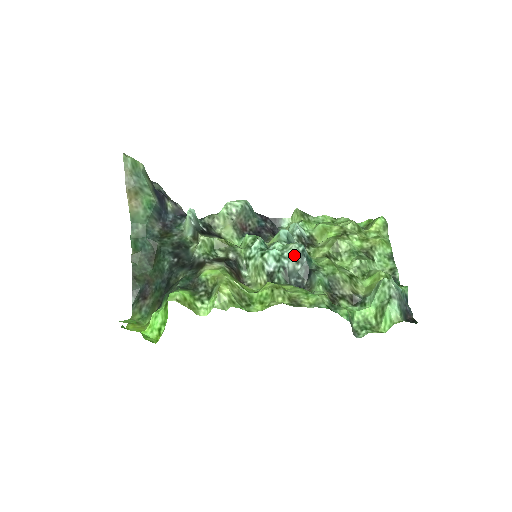
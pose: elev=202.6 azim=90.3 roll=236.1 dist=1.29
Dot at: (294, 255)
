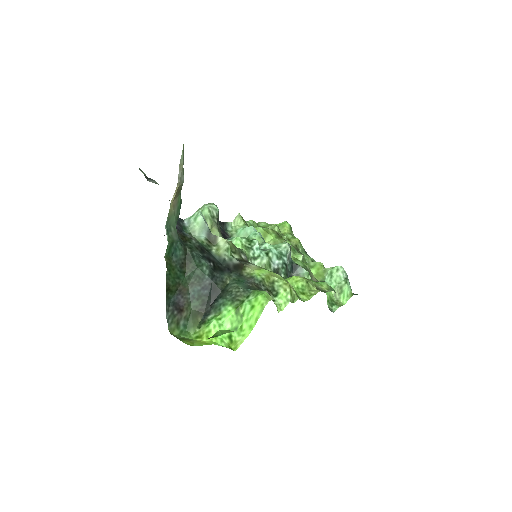
Dot at: (288, 253)
